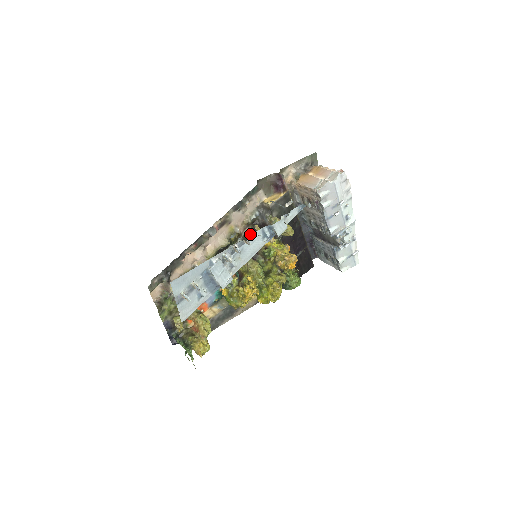
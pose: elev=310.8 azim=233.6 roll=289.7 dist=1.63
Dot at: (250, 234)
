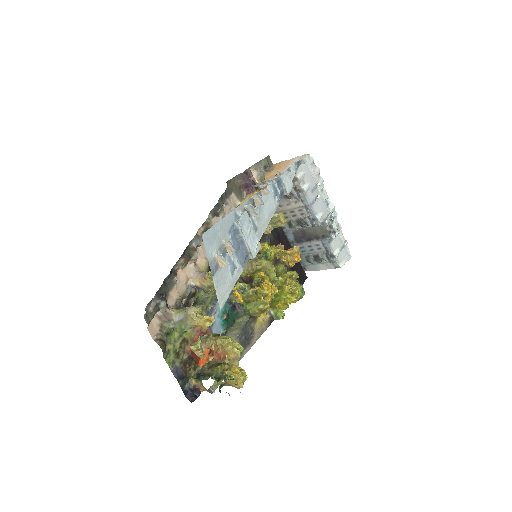
Dot at: occluded
